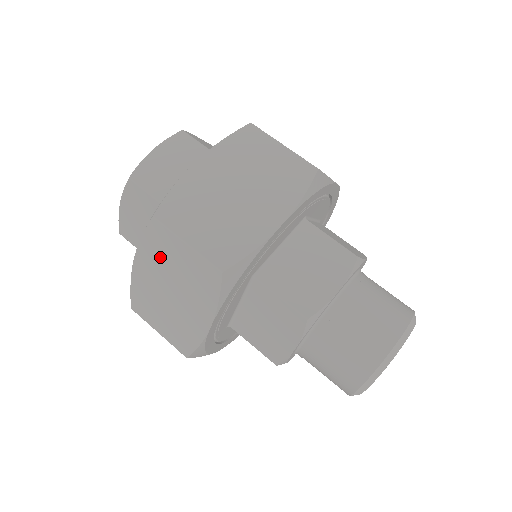
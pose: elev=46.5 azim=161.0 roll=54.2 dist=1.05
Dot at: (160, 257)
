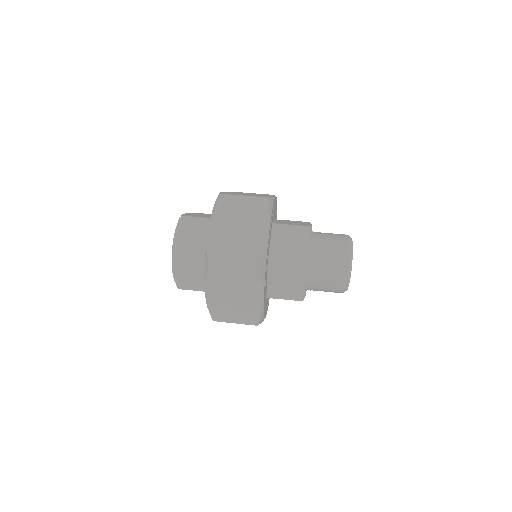
Dot at: (221, 283)
